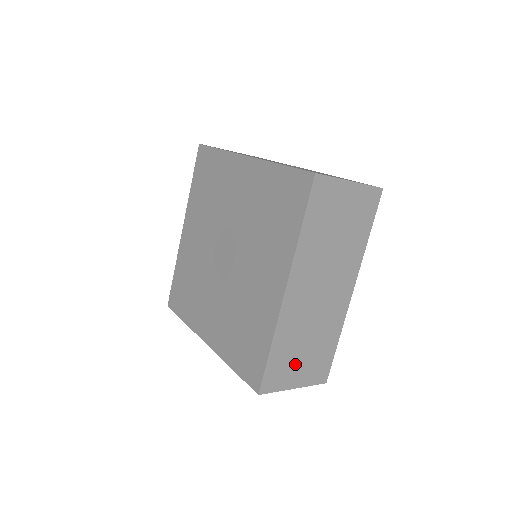
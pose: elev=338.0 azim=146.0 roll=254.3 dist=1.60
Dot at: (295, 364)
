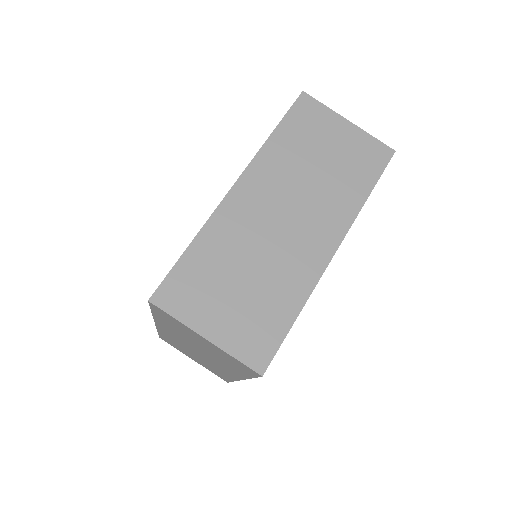
Dot at: (218, 297)
